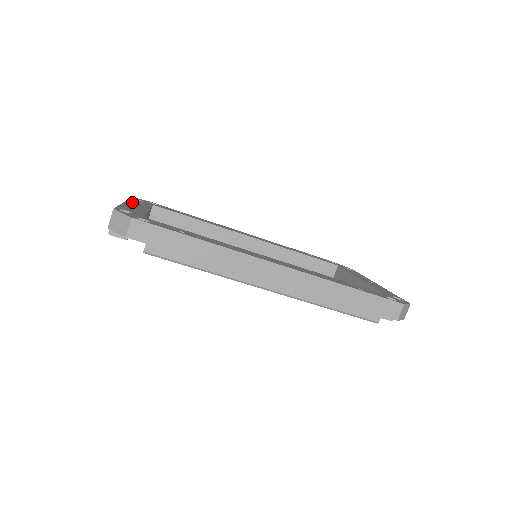
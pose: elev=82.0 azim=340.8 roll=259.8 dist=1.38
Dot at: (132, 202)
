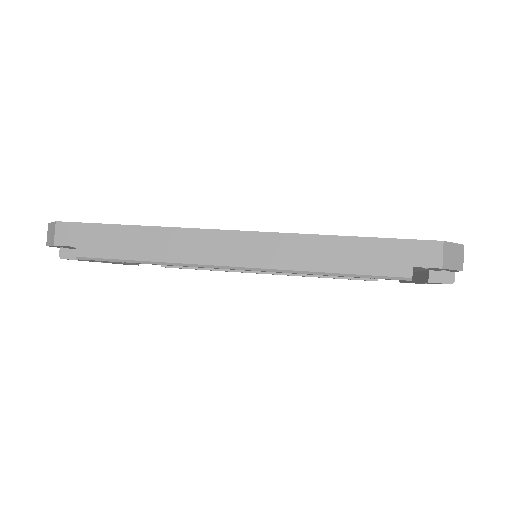
Dot at: occluded
